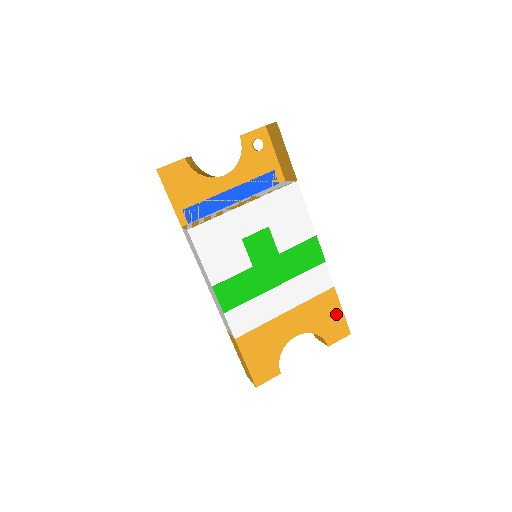
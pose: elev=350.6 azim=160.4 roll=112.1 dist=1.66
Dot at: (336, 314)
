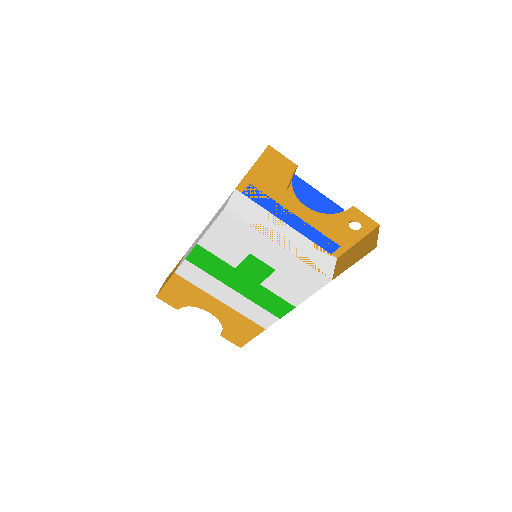
Dot at: (247, 335)
